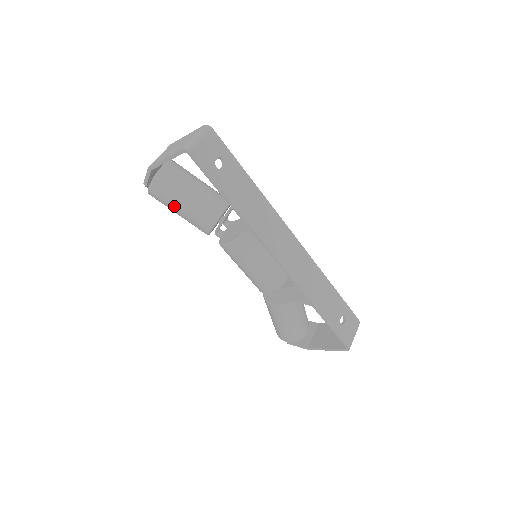
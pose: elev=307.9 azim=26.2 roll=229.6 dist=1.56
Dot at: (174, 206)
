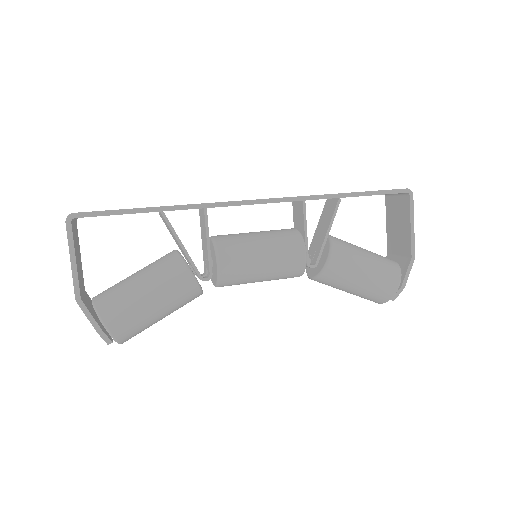
Dot at: (141, 303)
